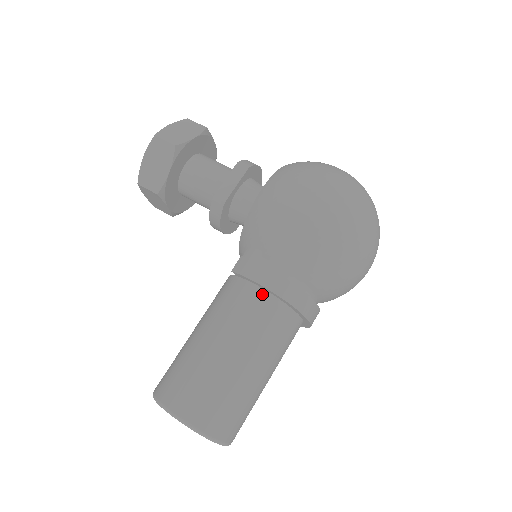
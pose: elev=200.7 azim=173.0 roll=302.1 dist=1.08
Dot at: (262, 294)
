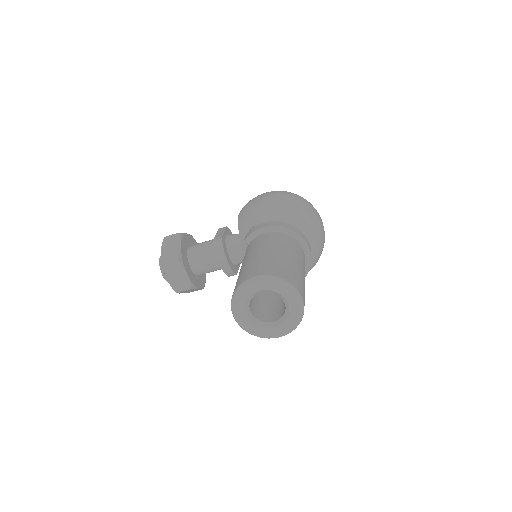
Dot at: (268, 233)
